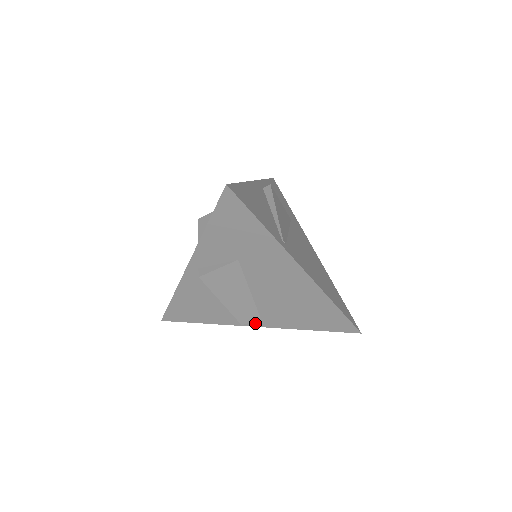
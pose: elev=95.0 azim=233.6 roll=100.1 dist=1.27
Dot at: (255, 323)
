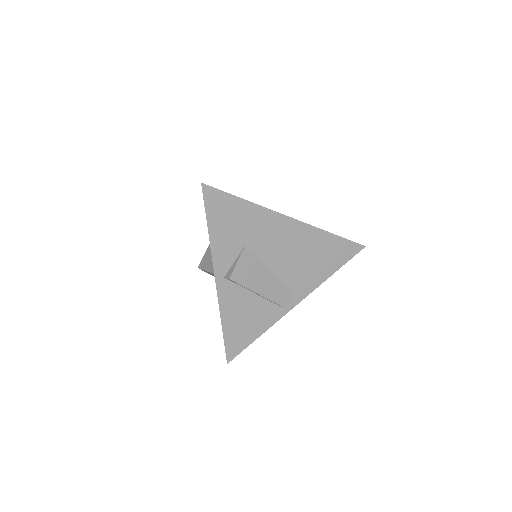
Dot at: (294, 301)
